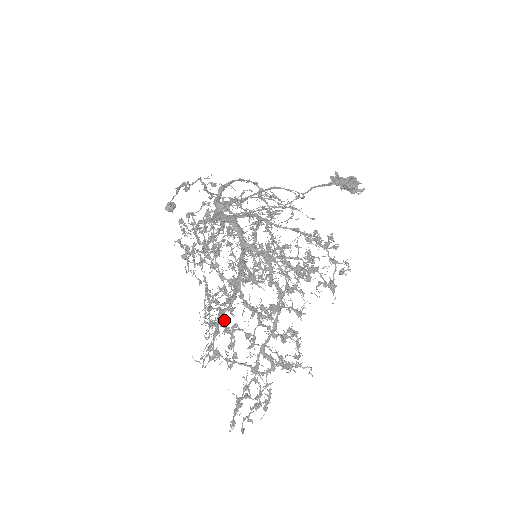
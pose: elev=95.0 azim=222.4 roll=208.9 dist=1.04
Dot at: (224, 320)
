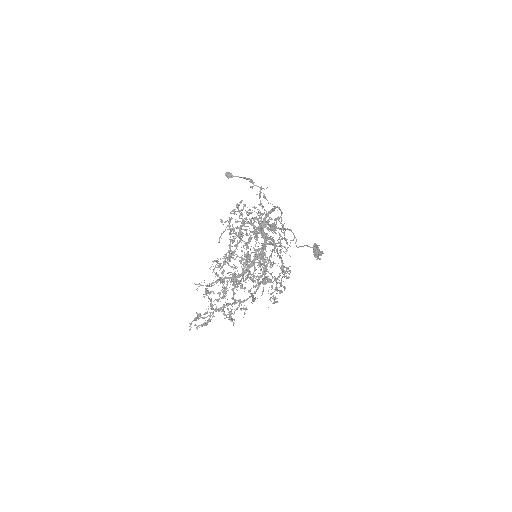
Dot at: occluded
